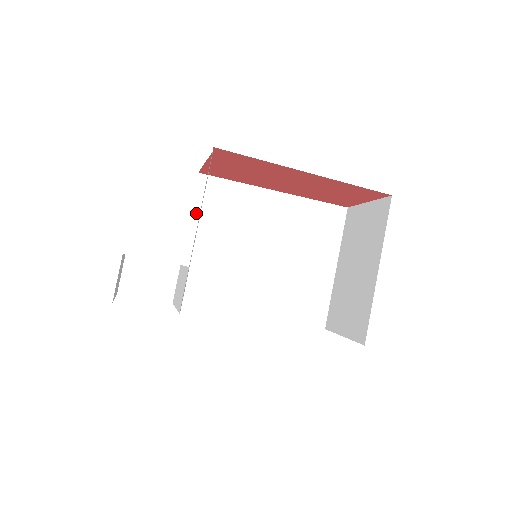
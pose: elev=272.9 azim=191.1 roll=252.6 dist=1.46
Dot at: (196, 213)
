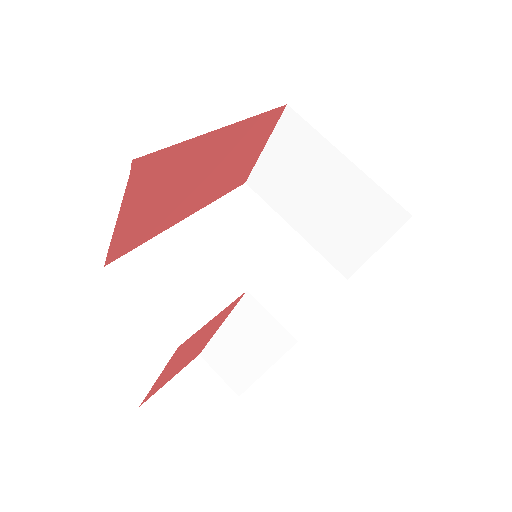
Dot at: (147, 302)
